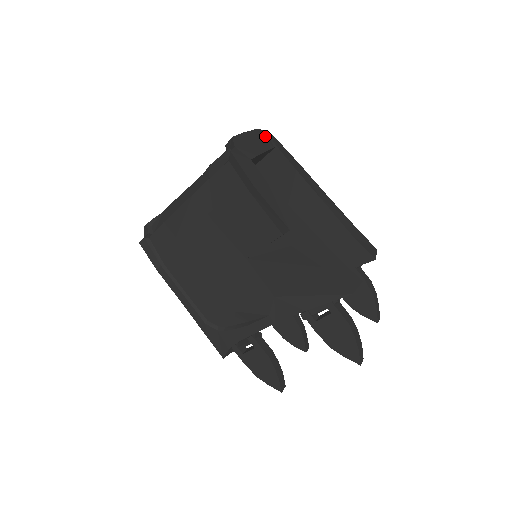
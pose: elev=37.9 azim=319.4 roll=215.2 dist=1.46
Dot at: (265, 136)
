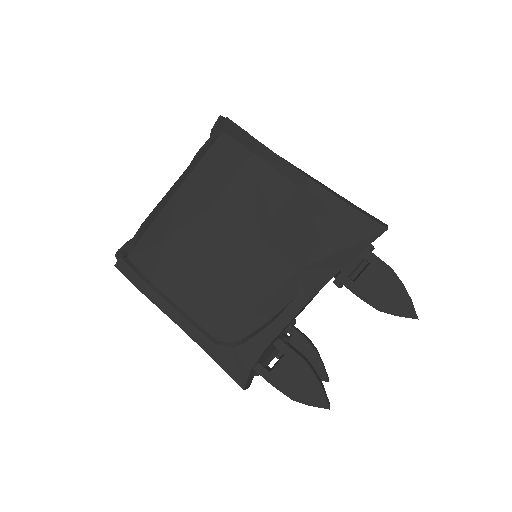
Dot at: occluded
